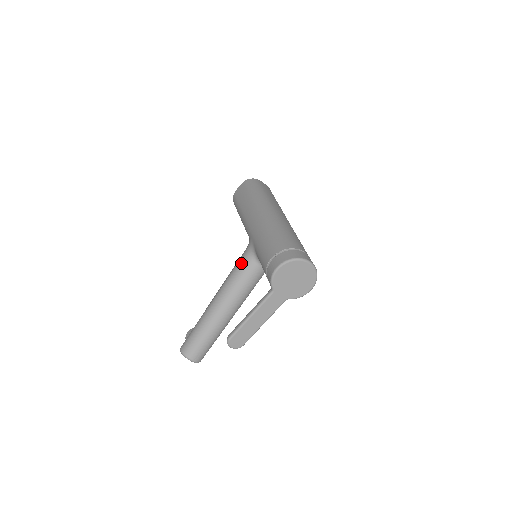
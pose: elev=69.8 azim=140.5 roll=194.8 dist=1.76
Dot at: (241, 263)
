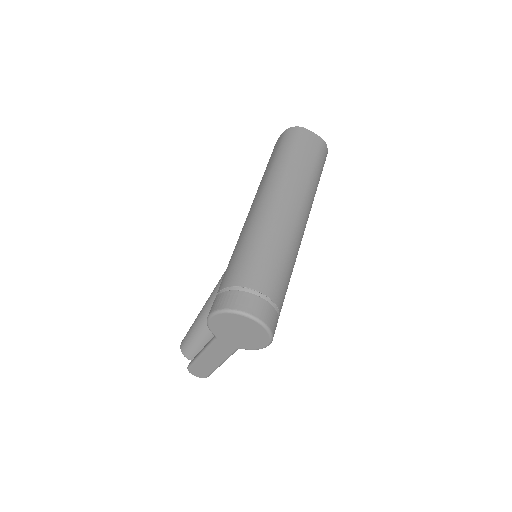
Dot at: occluded
